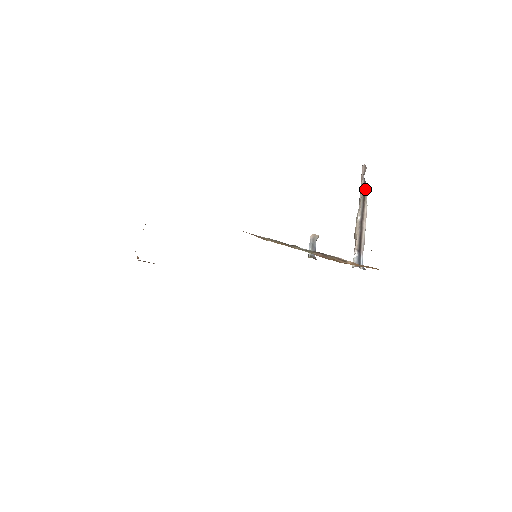
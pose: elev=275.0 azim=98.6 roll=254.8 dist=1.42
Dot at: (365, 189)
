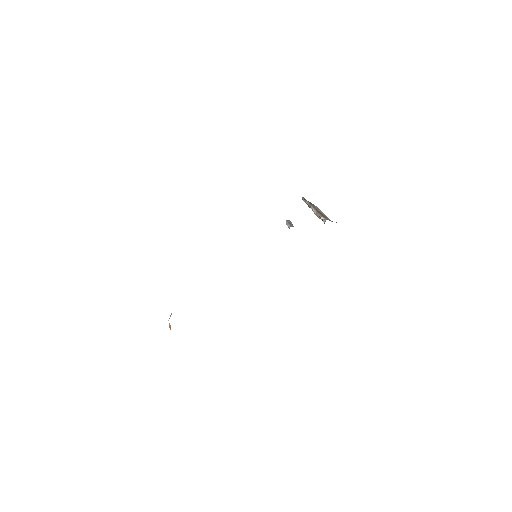
Dot at: occluded
